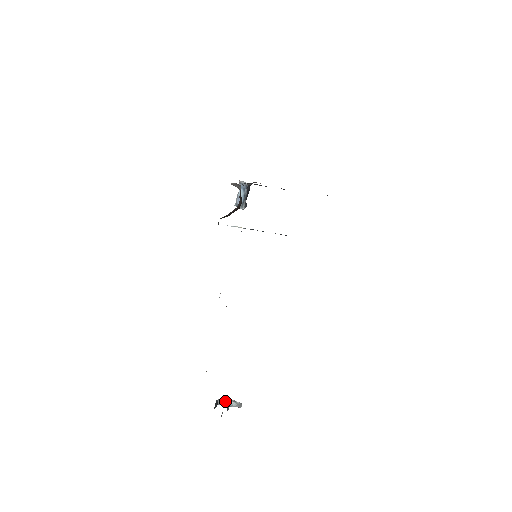
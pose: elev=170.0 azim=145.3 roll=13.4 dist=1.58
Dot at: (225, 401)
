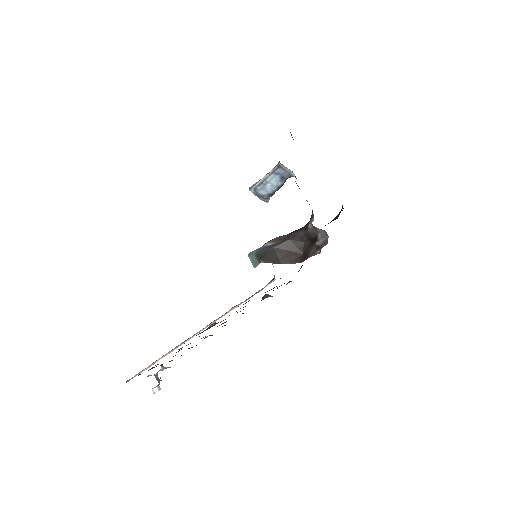
Dot at: occluded
